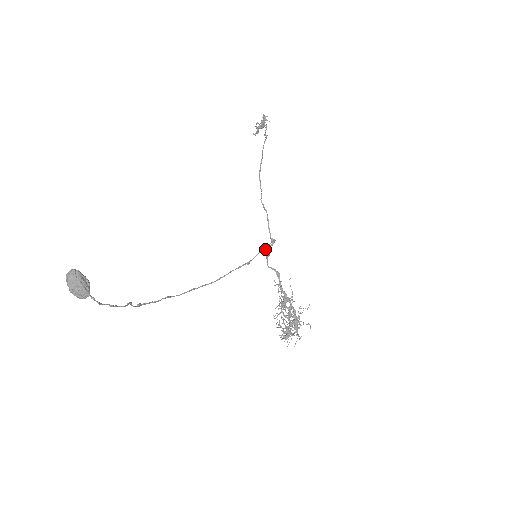
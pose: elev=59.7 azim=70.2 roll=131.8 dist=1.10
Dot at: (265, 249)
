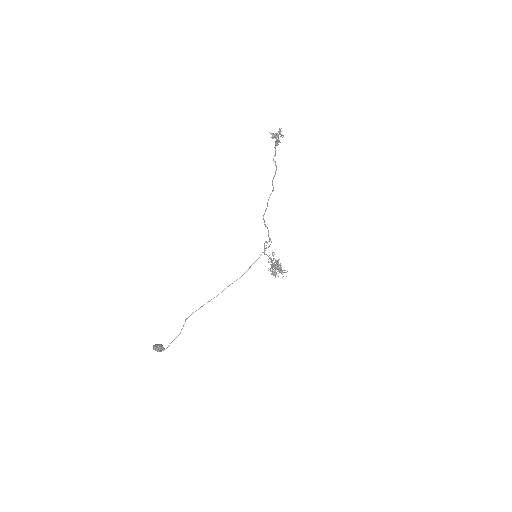
Dot at: (264, 244)
